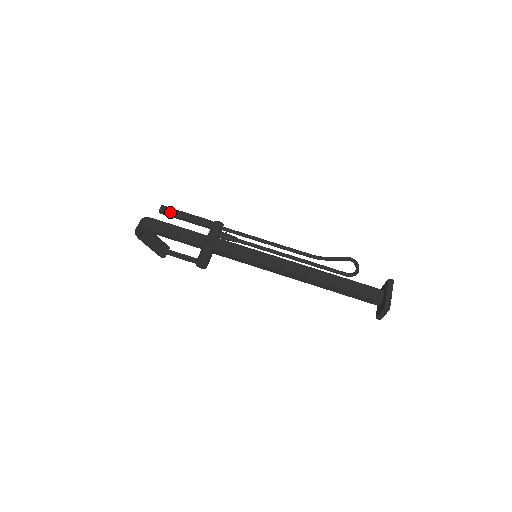
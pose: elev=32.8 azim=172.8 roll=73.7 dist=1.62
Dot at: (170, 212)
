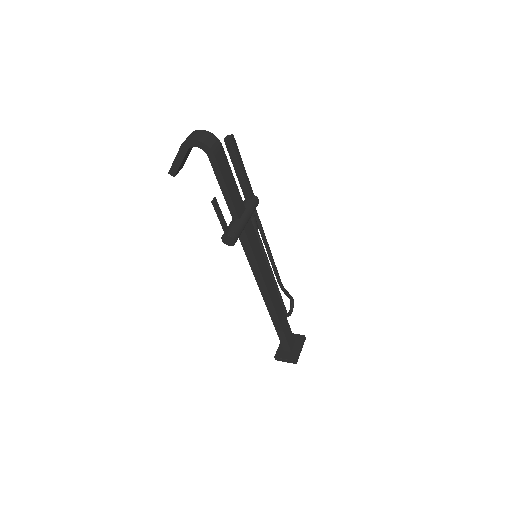
Dot at: (235, 151)
